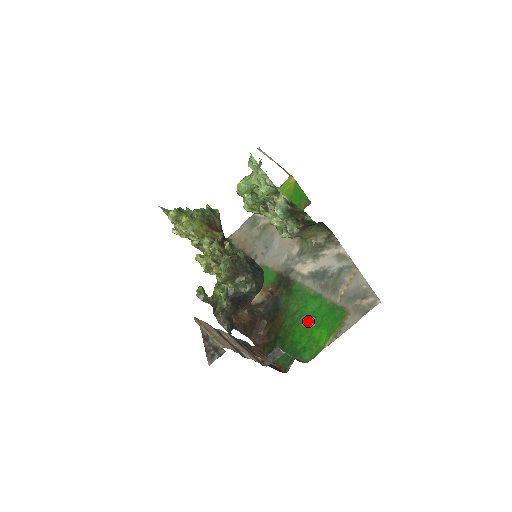
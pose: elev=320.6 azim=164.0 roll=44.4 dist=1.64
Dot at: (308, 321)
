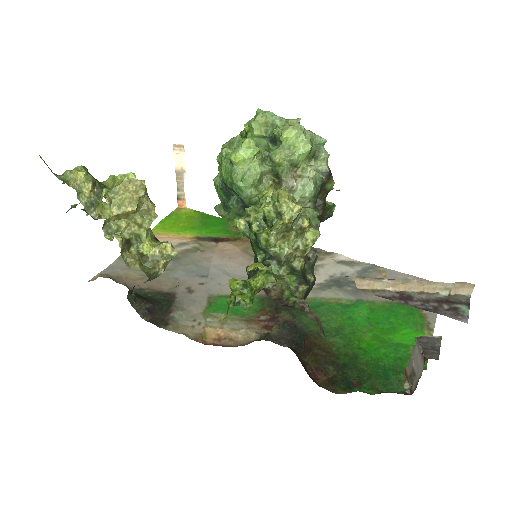
Dot at: (371, 330)
